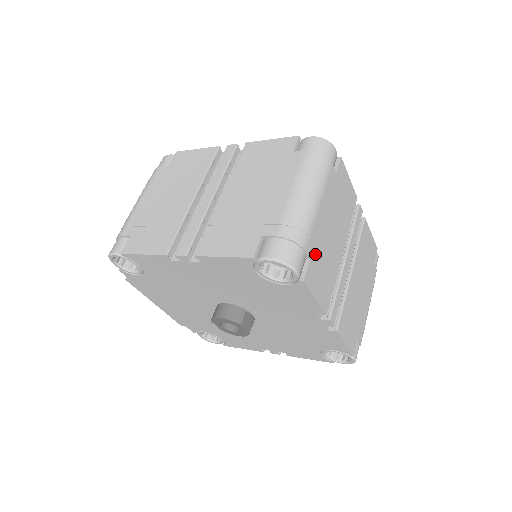
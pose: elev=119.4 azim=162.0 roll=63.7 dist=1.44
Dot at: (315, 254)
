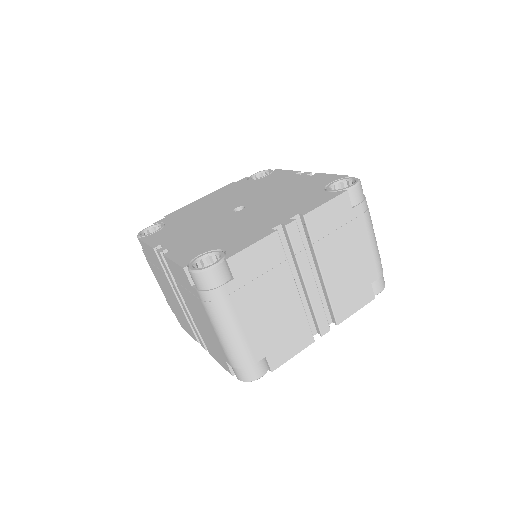
Dot at: (267, 347)
